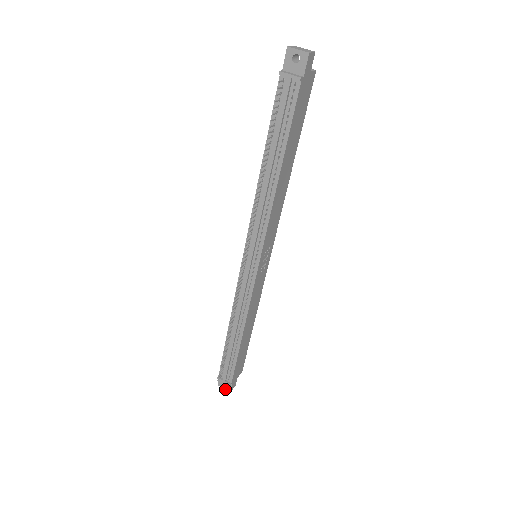
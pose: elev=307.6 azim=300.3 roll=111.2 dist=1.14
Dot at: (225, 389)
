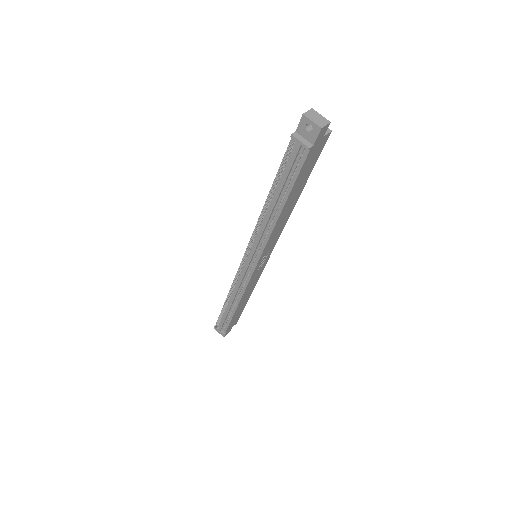
Dot at: occluded
